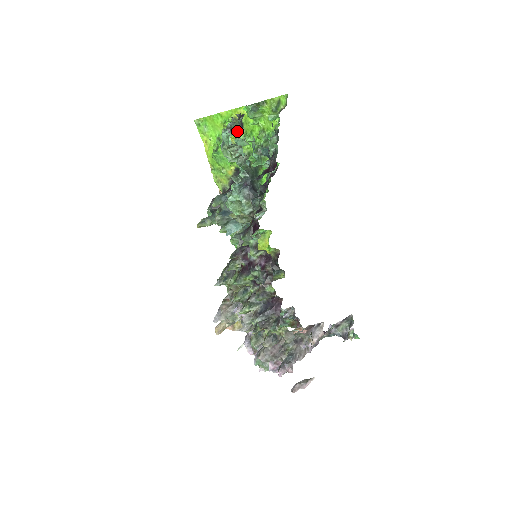
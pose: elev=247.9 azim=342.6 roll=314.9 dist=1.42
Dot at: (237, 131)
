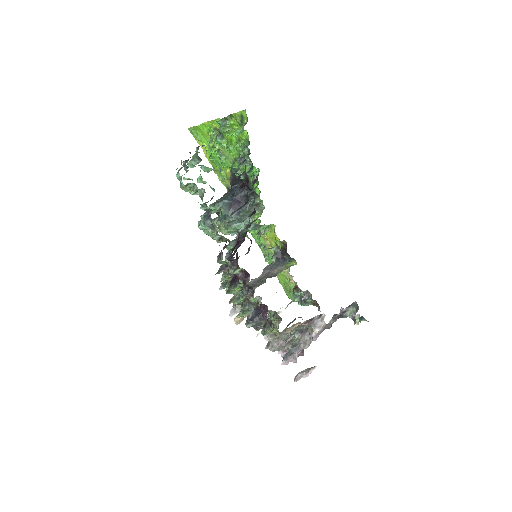
Dot at: (198, 162)
